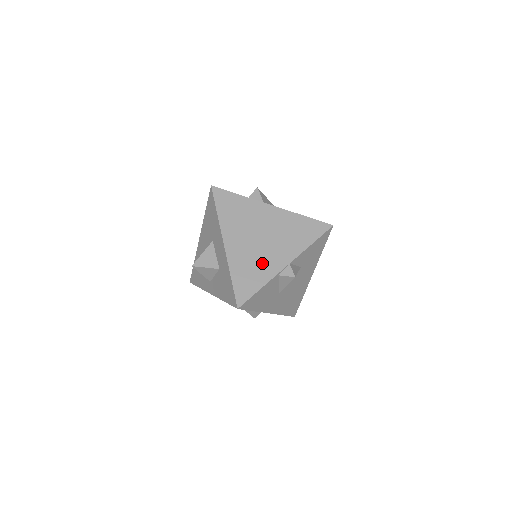
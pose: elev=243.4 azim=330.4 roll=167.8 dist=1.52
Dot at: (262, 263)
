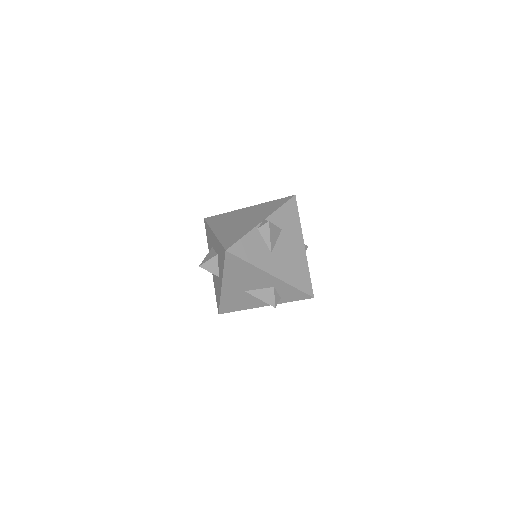
Dot at: (243, 228)
